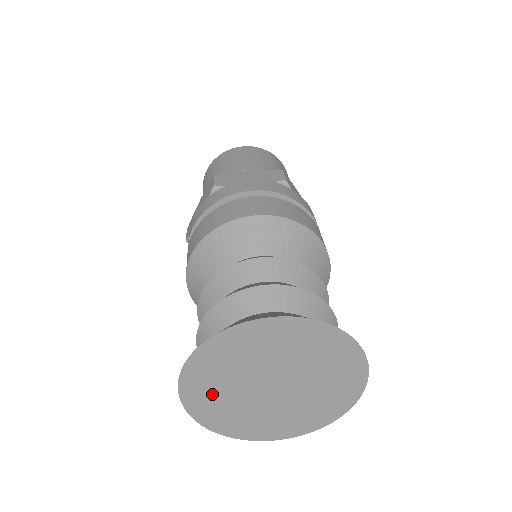
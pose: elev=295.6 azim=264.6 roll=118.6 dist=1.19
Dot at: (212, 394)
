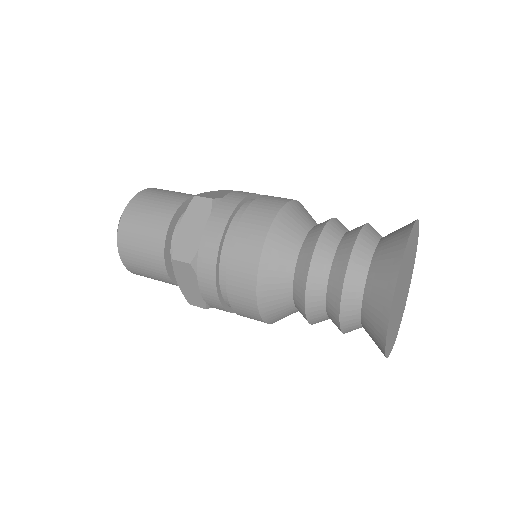
Dot at: (395, 305)
